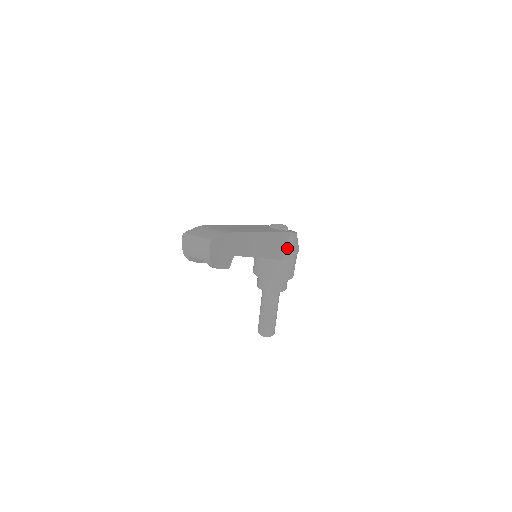
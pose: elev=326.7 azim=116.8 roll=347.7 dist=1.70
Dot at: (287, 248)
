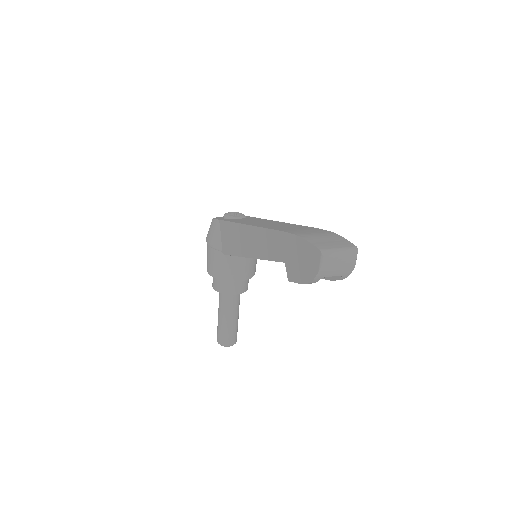
Dot at: occluded
